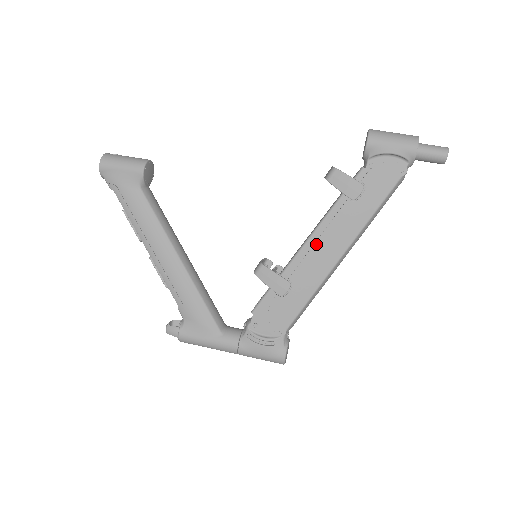
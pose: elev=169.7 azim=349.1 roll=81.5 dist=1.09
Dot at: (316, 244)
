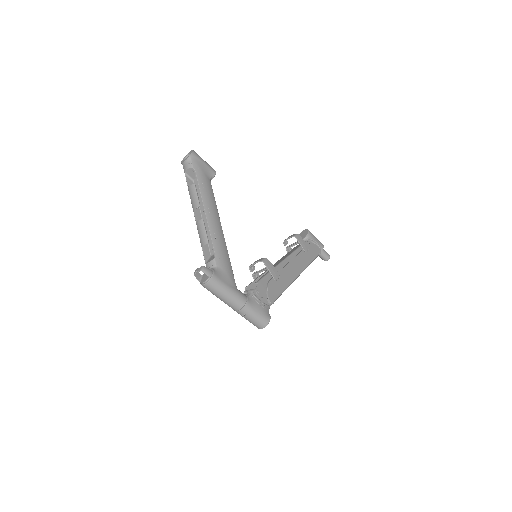
Dot at: (291, 262)
